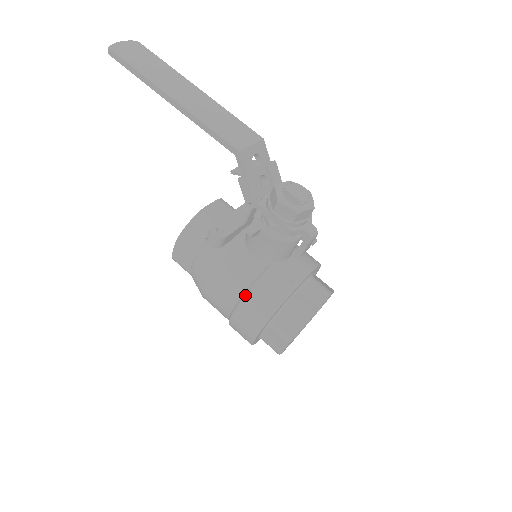
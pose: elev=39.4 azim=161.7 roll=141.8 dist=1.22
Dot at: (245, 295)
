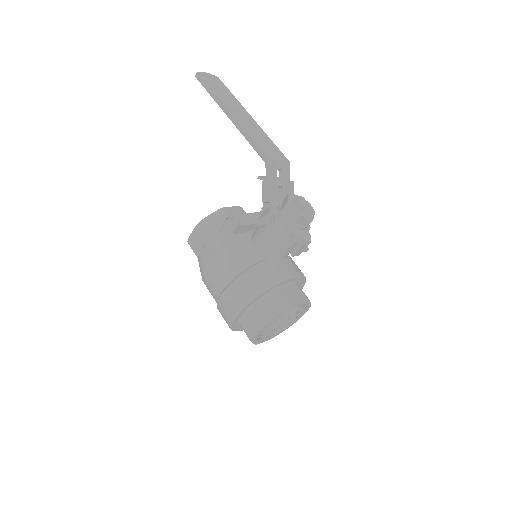
Dot at: (239, 276)
